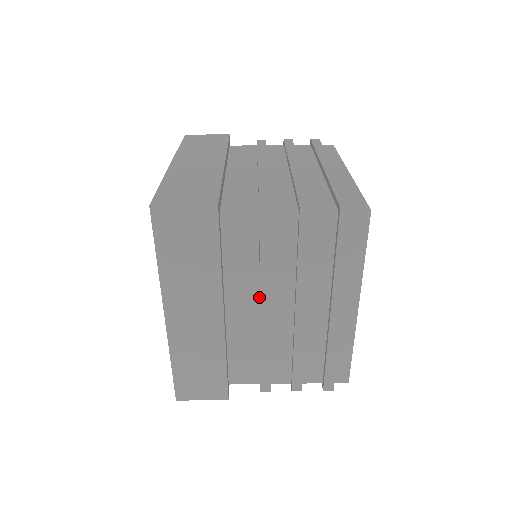
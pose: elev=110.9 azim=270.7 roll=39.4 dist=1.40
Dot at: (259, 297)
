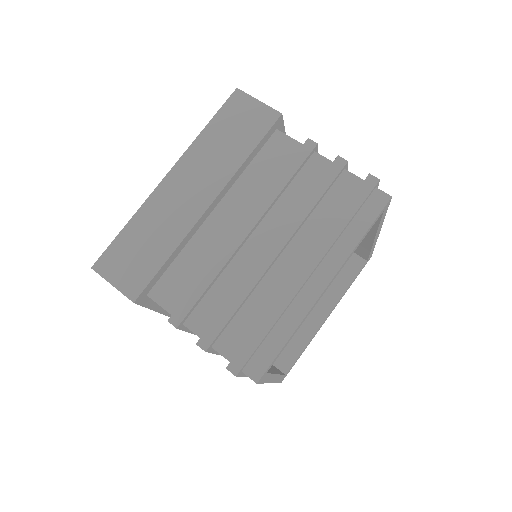
Dot at: occluded
